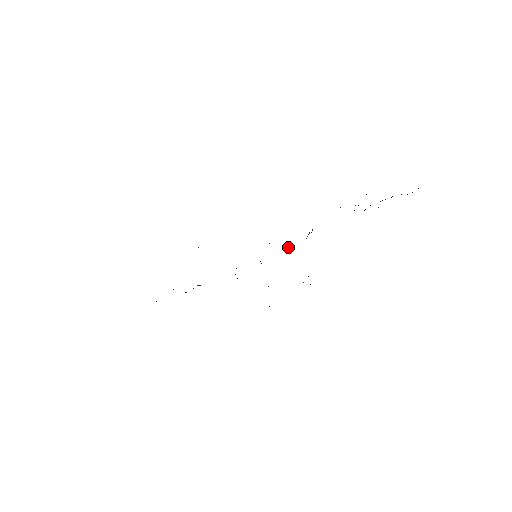
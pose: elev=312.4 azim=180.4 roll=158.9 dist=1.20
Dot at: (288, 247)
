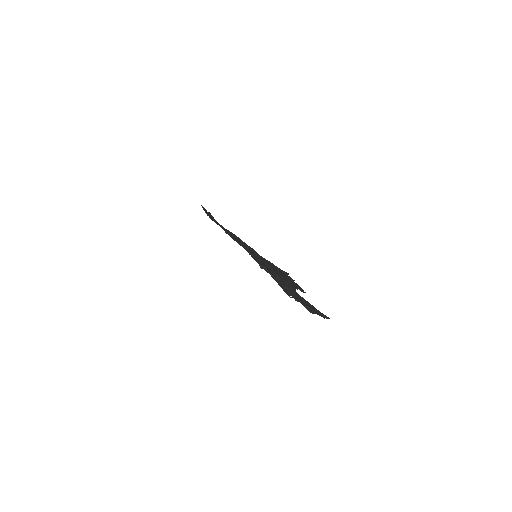
Dot at: occluded
